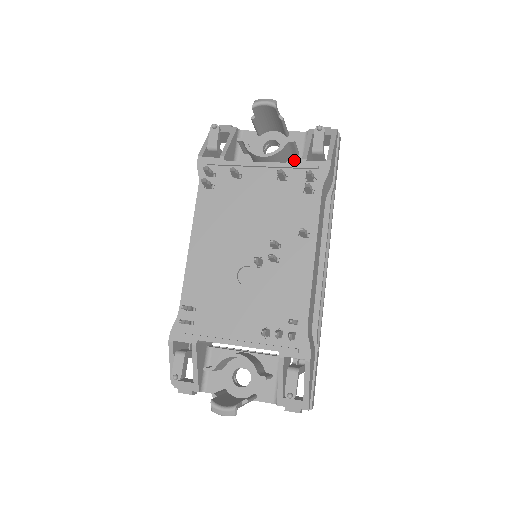
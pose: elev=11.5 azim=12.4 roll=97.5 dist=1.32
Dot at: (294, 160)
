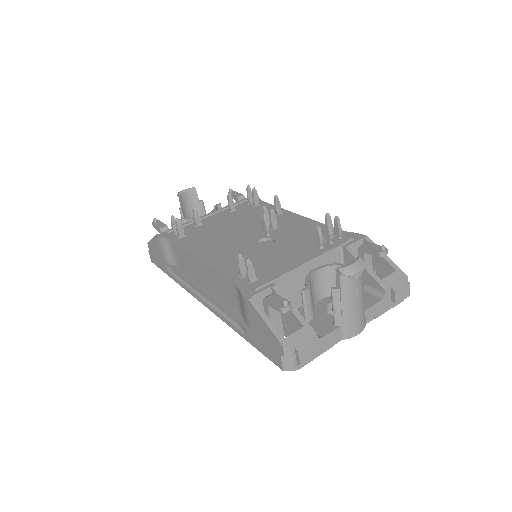
Dot at: occluded
